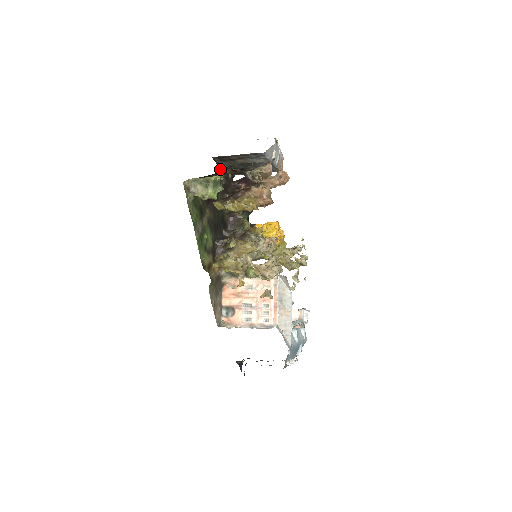
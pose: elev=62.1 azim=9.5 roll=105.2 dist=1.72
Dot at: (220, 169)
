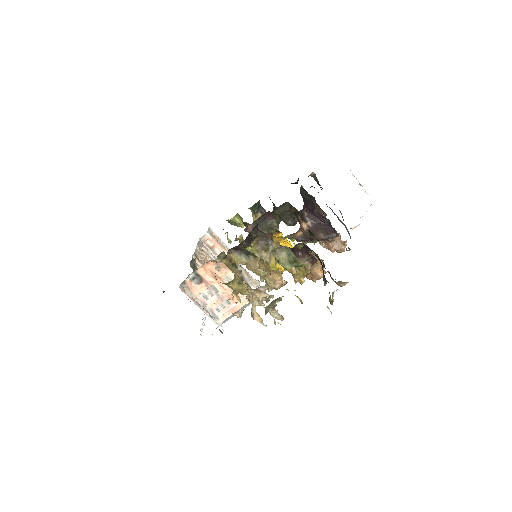
Dot at: occluded
